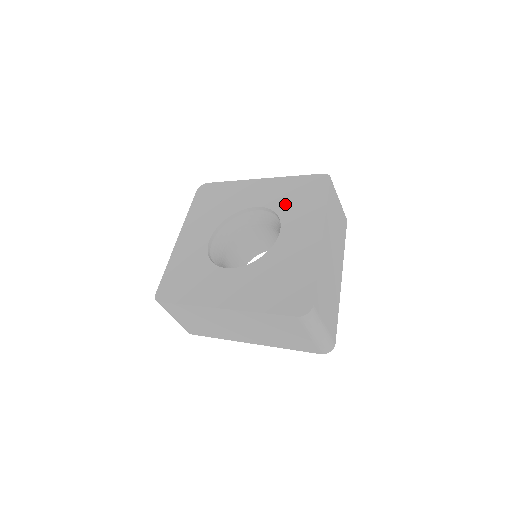
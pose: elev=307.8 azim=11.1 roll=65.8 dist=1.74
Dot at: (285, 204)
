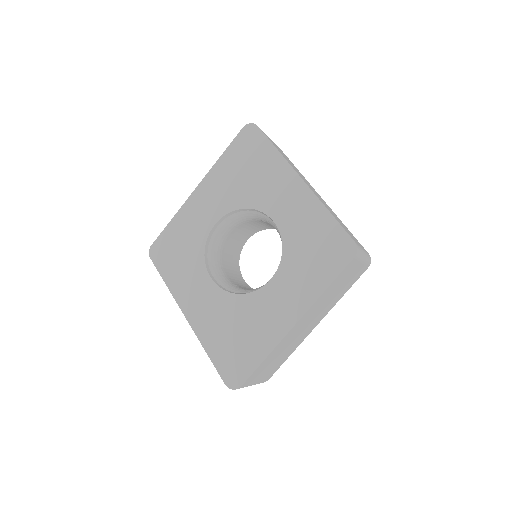
Dot at: (296, 248)
